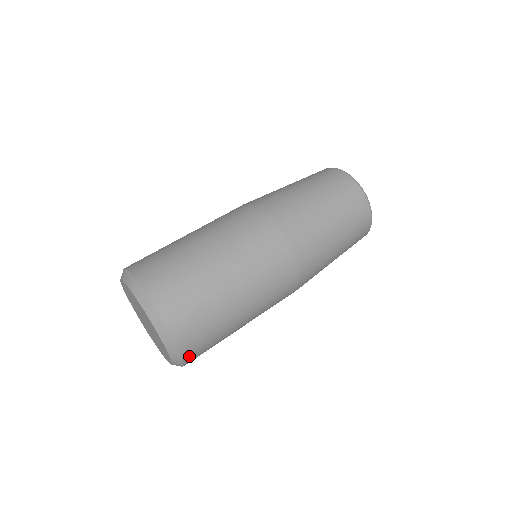
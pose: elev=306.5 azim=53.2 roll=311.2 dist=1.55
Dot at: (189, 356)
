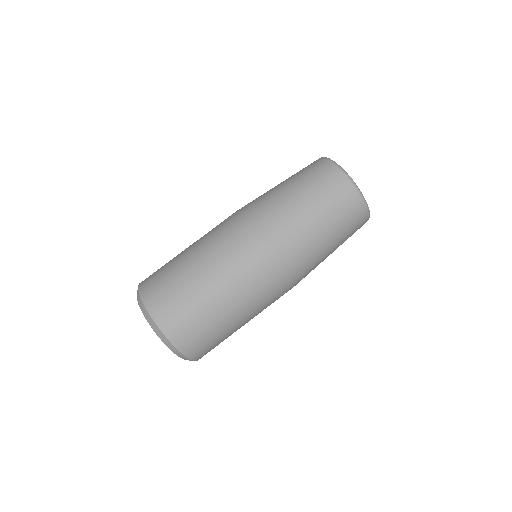
Dot at: (196, 355)
